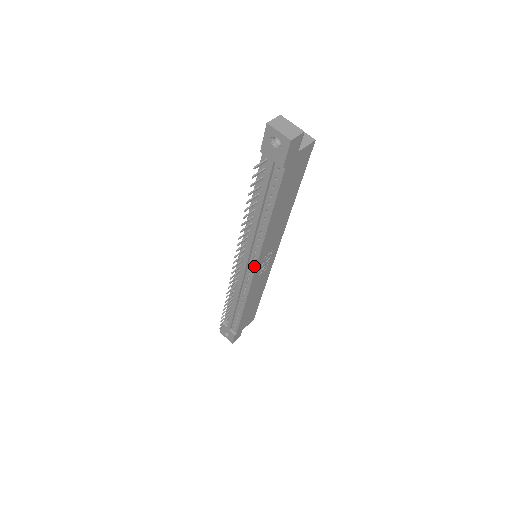
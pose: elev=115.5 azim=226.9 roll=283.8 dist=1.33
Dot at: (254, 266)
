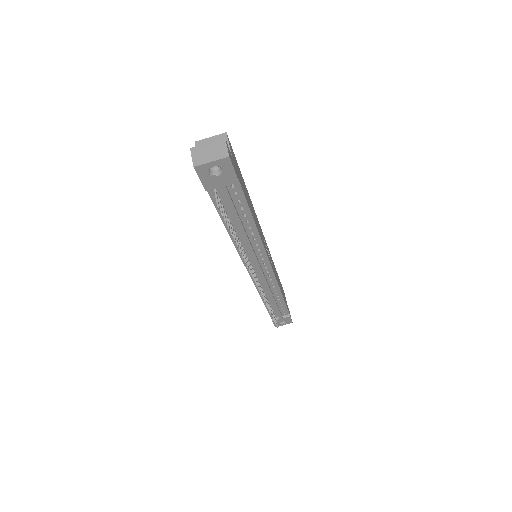
Dot at: (268, 264)
